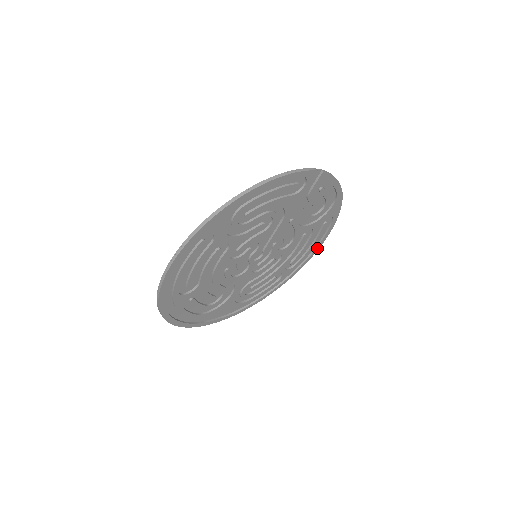
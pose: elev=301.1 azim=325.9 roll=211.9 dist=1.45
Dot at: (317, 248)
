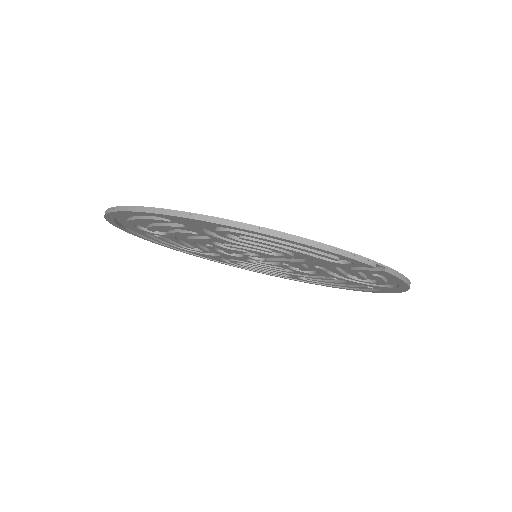
Dot at: (350, 289)
